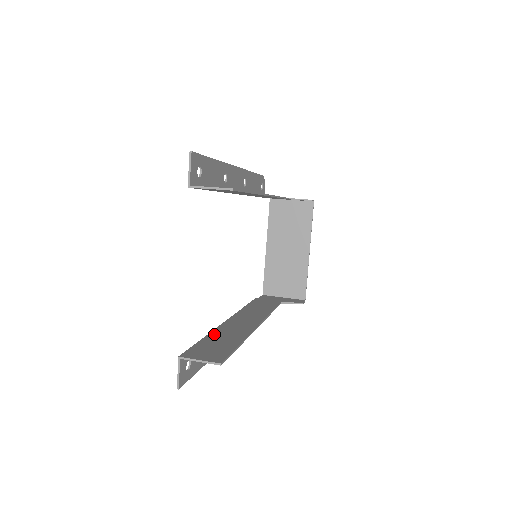
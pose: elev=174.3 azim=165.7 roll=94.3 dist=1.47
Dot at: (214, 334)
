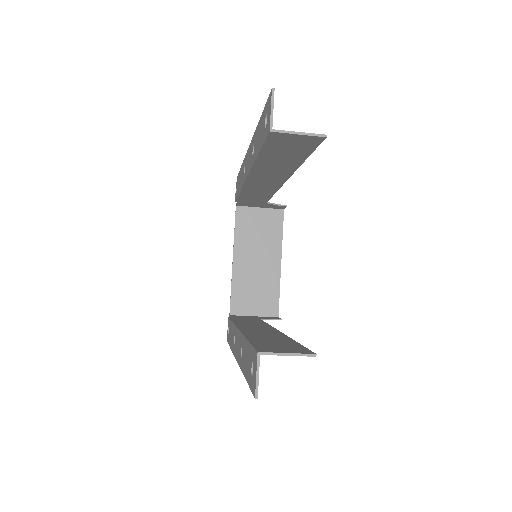
Dot at: (252, 337)
